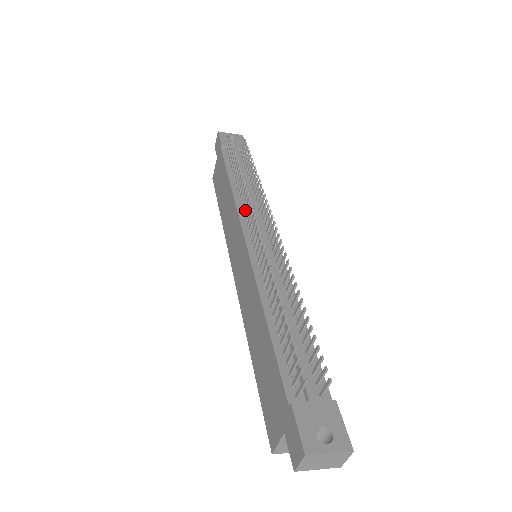
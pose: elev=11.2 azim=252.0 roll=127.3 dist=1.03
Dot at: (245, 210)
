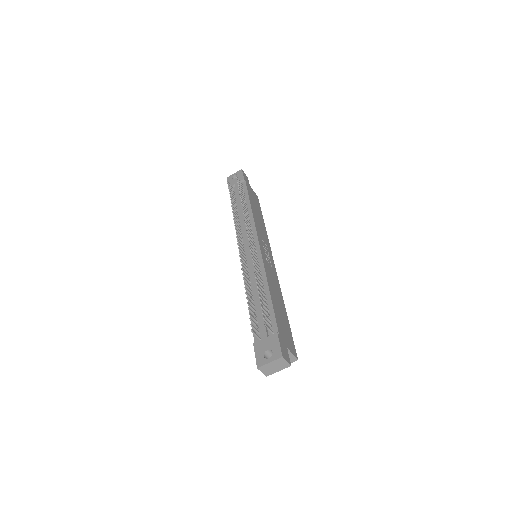
Dot at: (239, 232)
